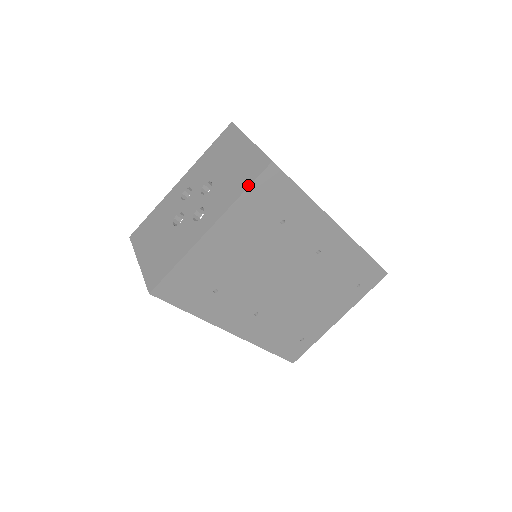
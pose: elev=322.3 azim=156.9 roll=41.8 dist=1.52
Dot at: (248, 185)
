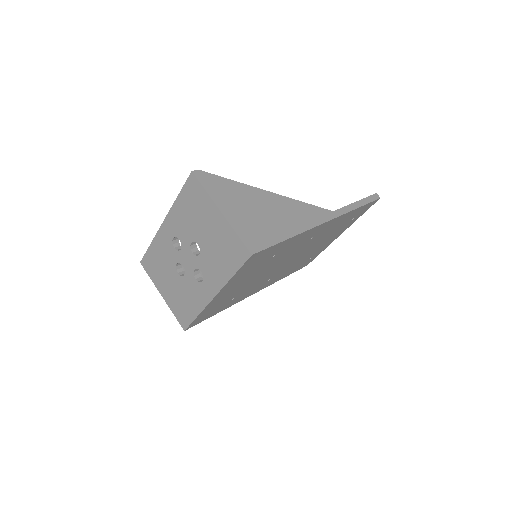
Dot at: (236, 270)
